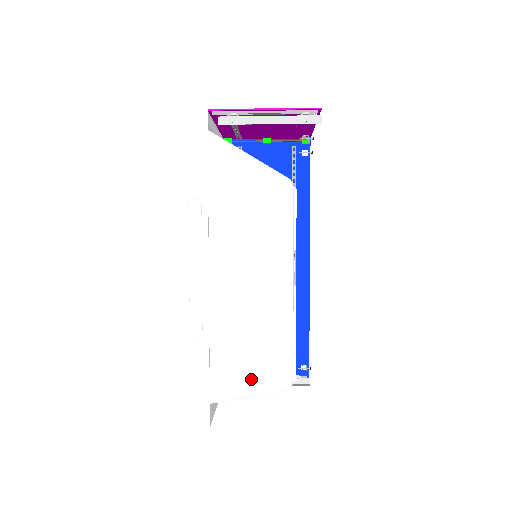
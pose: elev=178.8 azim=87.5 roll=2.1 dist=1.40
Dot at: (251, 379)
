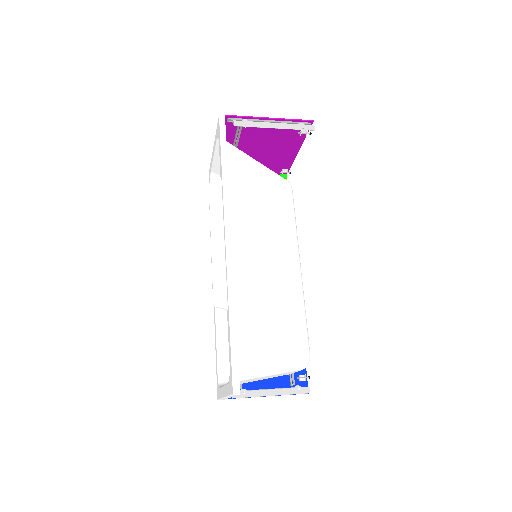
Dot at: (273, 350)
